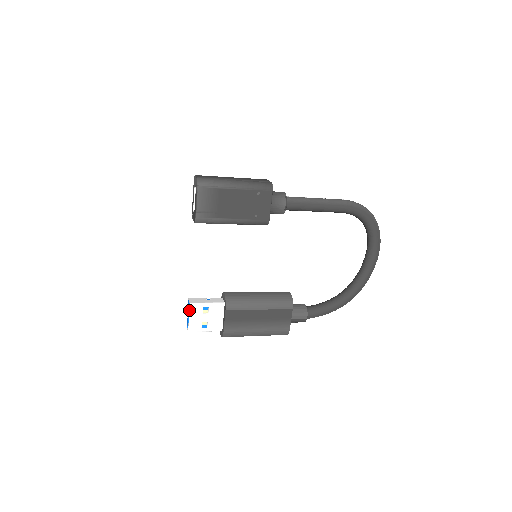
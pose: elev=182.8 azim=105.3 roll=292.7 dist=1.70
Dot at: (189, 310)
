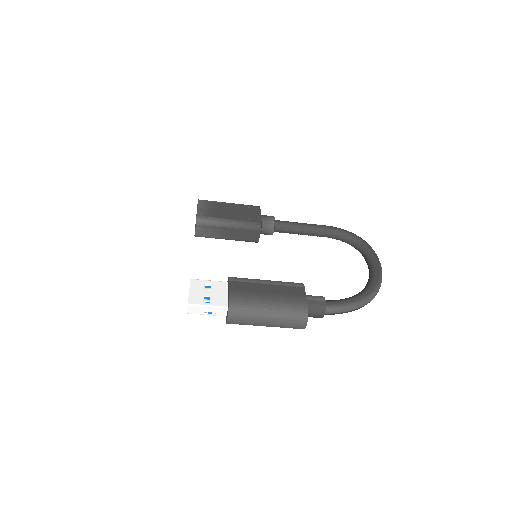
Dot at: occluded
